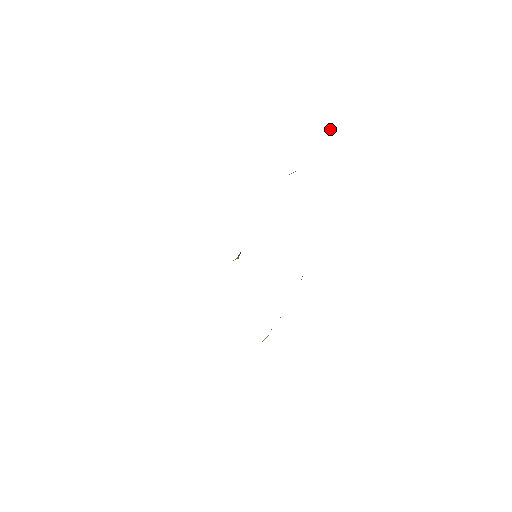
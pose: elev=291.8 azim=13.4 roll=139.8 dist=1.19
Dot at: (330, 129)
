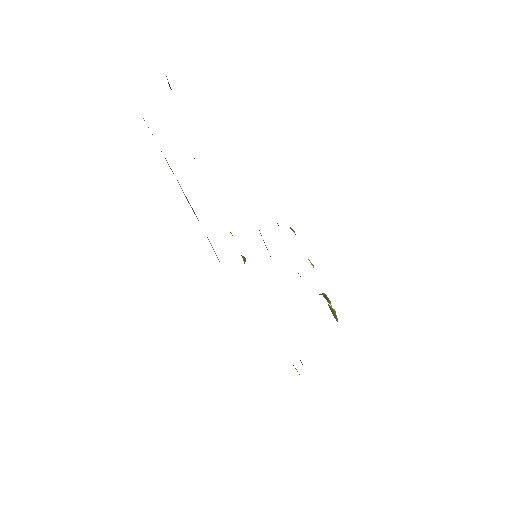
Dot at: (169, 85)
